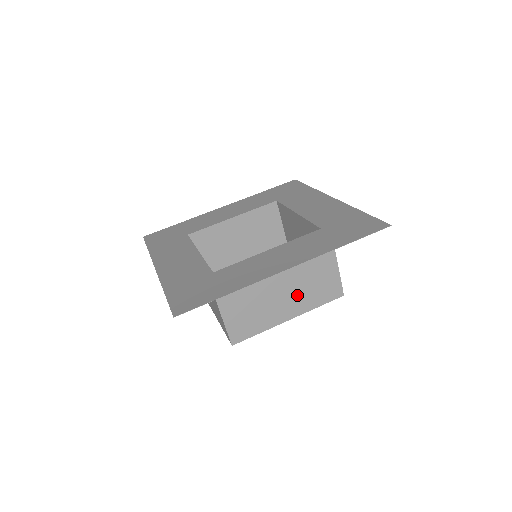
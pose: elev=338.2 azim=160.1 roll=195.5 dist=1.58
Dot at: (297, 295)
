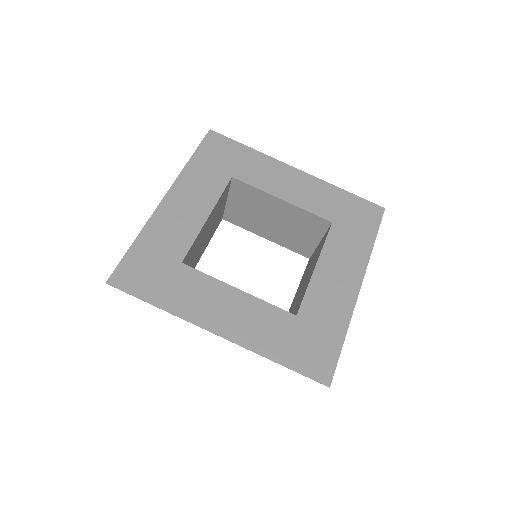
Dot at: occluded
